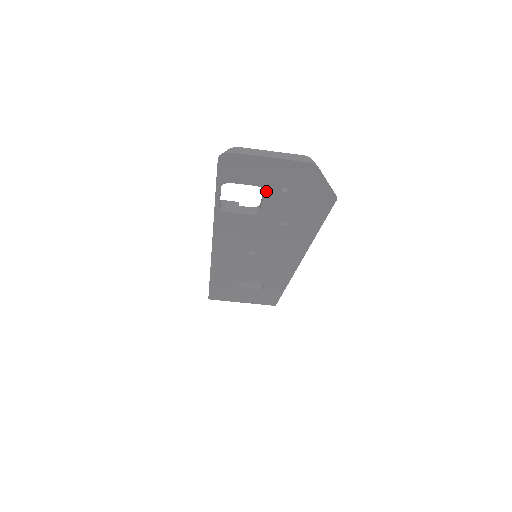
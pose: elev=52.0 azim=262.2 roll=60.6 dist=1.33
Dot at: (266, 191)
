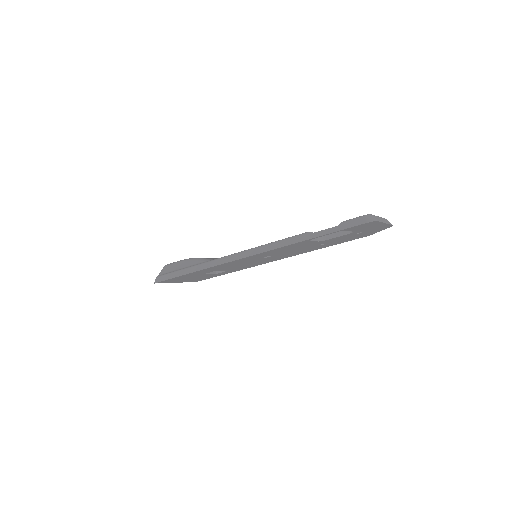
Dot at: (351, 233)
